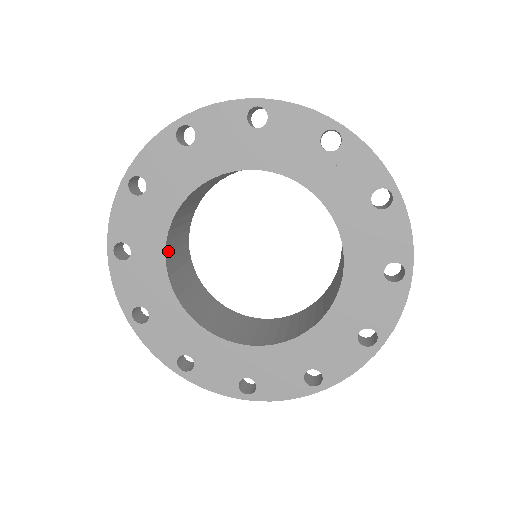
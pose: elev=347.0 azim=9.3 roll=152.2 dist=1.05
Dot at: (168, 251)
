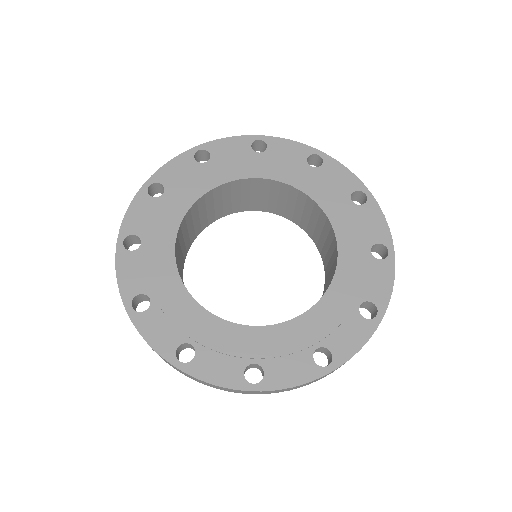
Dot at: (191, 211)
